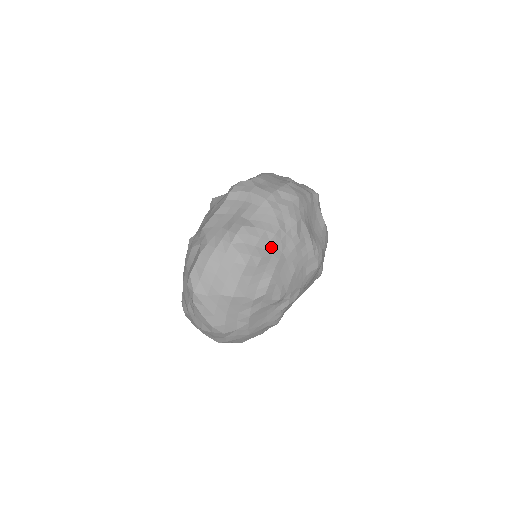
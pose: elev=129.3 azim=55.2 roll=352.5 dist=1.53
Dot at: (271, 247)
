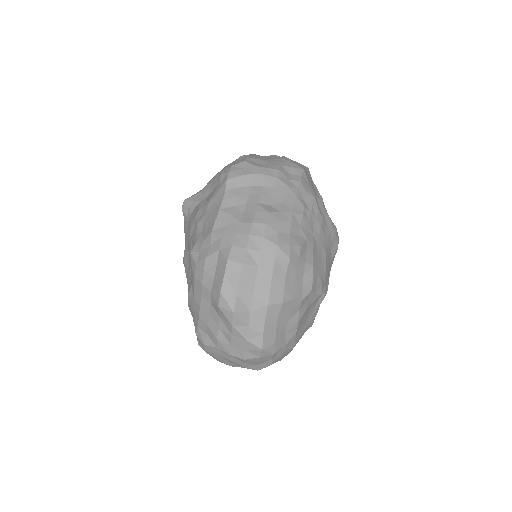
Dot at: (303, 231)
